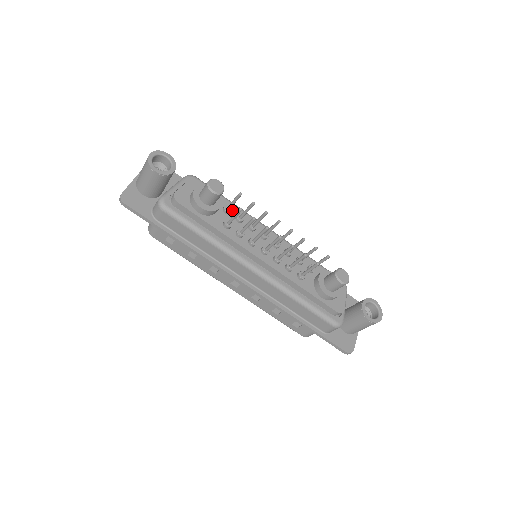
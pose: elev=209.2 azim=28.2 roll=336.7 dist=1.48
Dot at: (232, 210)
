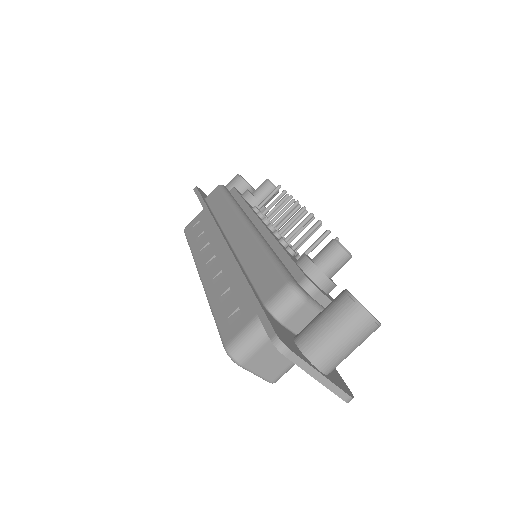
Dot at: occluded
